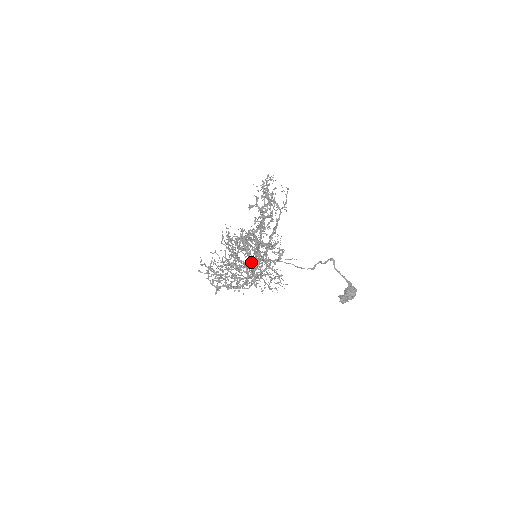
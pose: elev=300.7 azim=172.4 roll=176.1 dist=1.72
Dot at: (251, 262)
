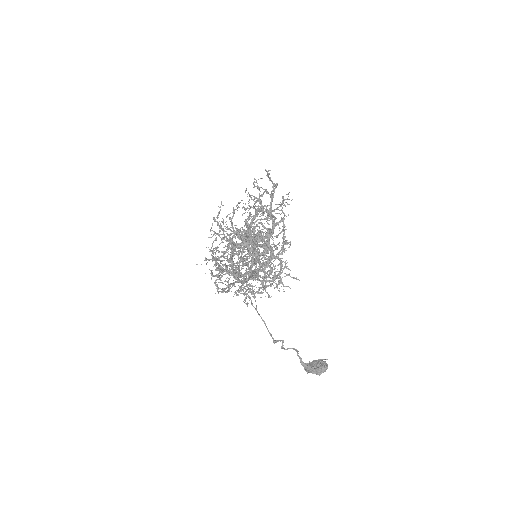
Dot at: (222, 289)
